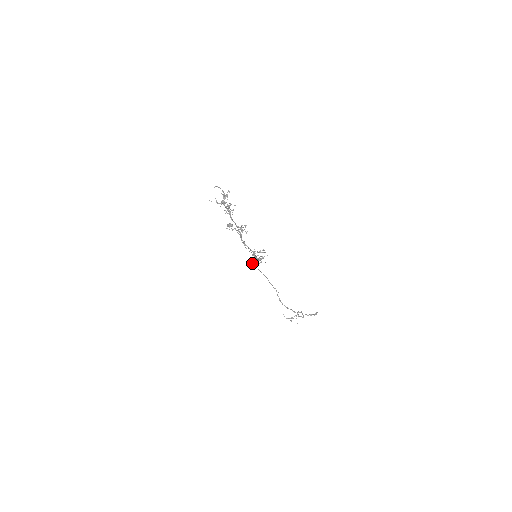
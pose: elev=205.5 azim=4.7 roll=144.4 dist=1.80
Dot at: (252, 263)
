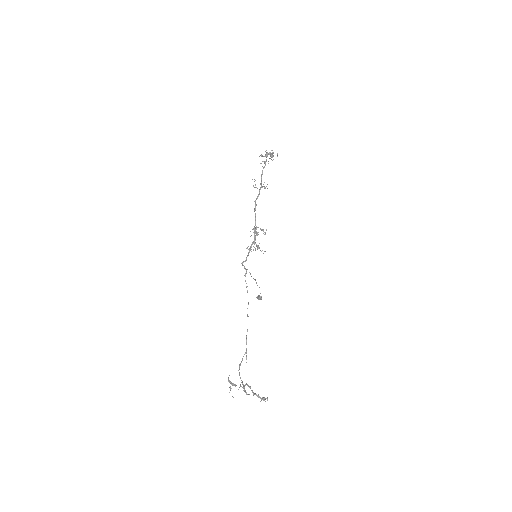
Dot at: occluded
